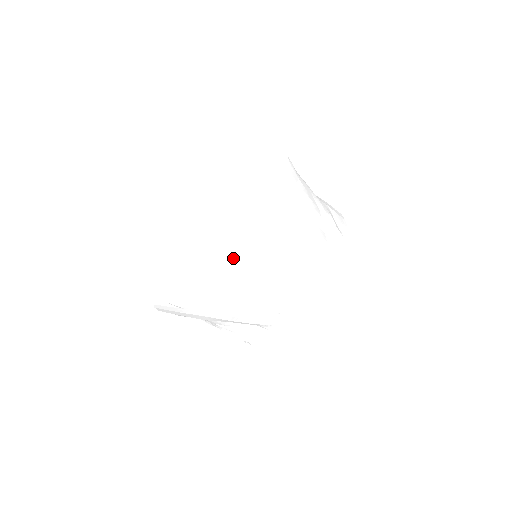
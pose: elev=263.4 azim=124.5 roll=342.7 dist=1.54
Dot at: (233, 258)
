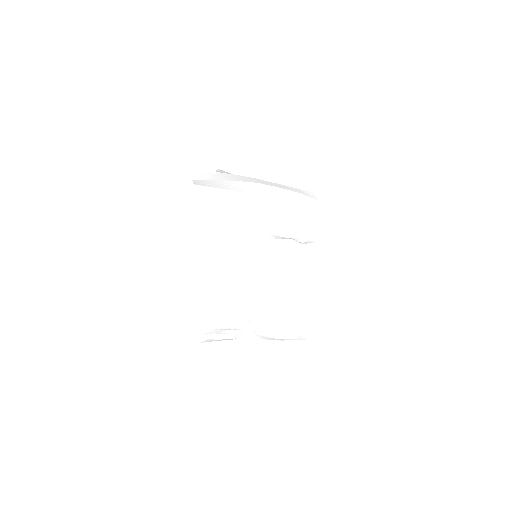
Dot at: (238, 192)
